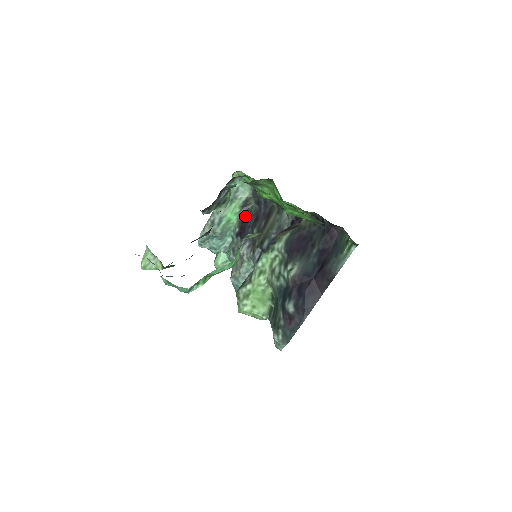
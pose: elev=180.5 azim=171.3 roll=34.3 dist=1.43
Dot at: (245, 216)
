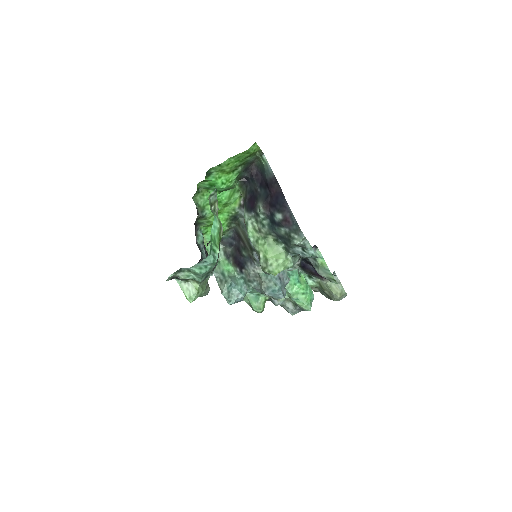
Dot at: (233, 259)
